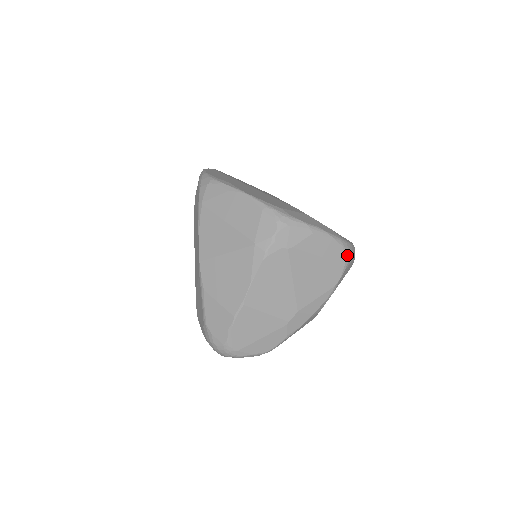
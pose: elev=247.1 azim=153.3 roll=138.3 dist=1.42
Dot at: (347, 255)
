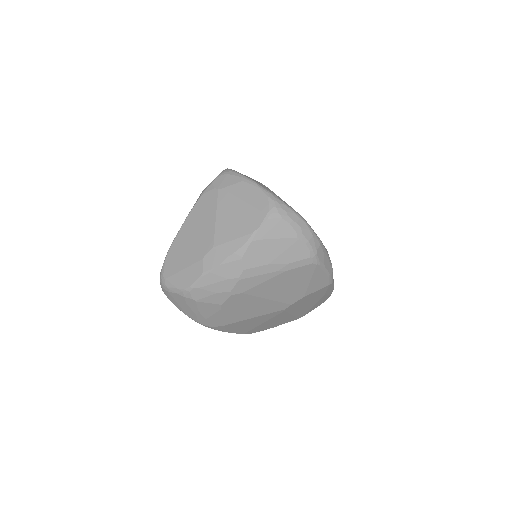
Dot at: (272, 206)
